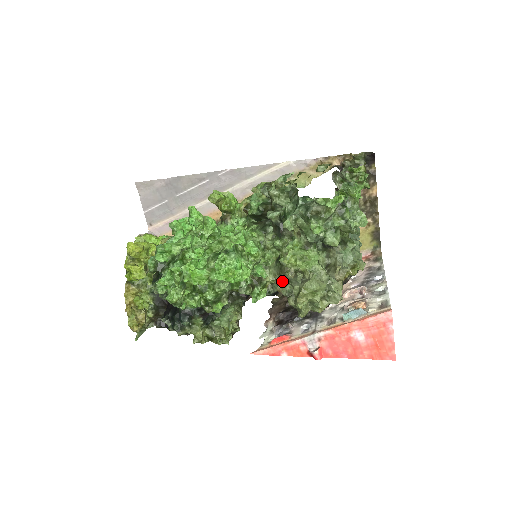
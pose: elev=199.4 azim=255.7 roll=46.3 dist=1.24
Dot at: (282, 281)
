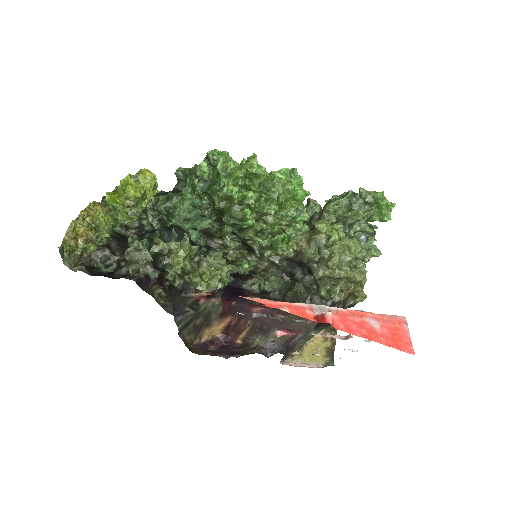
Dot at: (308, 244)
